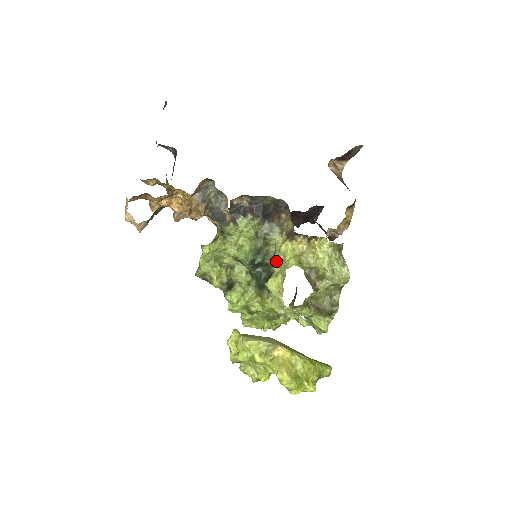
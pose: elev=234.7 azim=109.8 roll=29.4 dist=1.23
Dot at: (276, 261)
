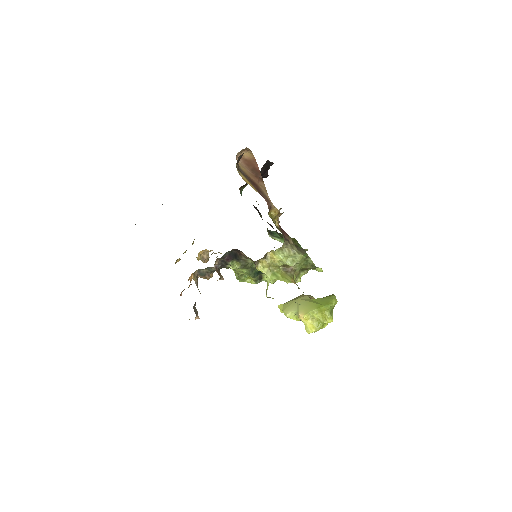
Dot at: occluded
